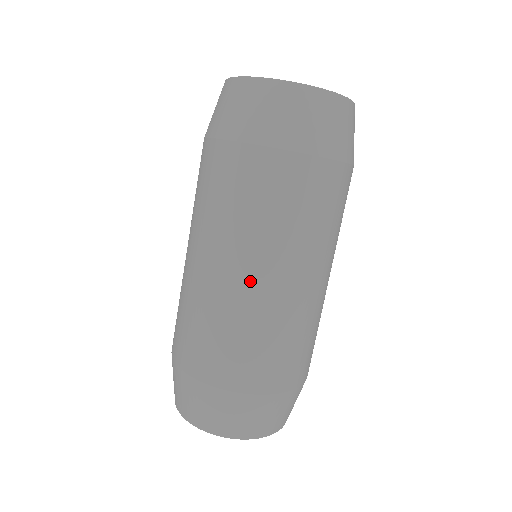
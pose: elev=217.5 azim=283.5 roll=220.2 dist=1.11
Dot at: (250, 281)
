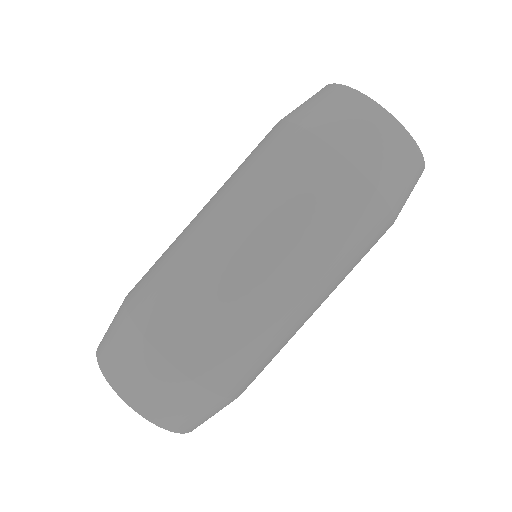
Dot at: (254, 266)
